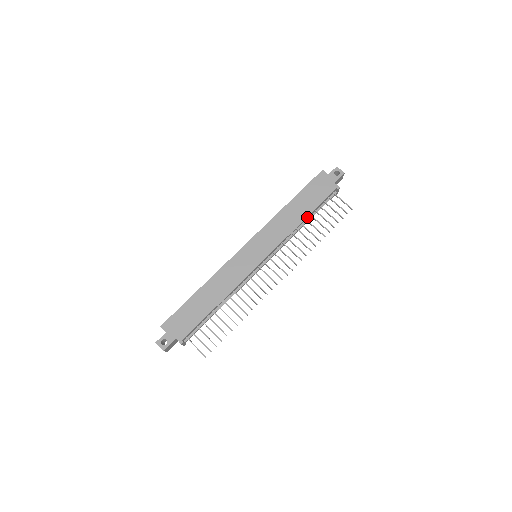
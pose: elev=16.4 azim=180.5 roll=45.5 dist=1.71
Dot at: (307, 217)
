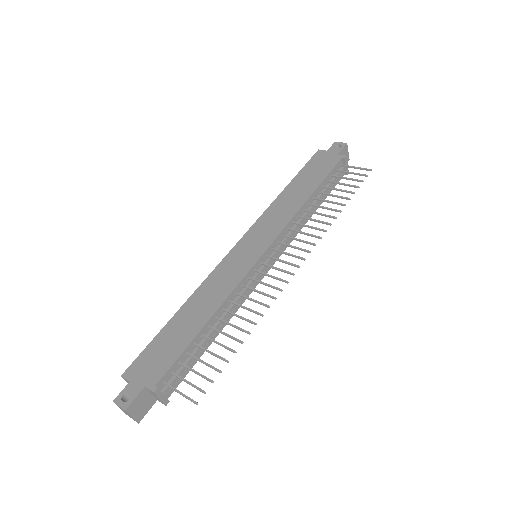
Dot at: (314, 195)
